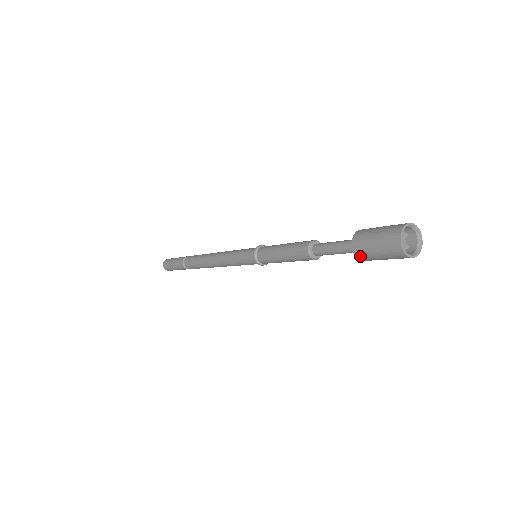
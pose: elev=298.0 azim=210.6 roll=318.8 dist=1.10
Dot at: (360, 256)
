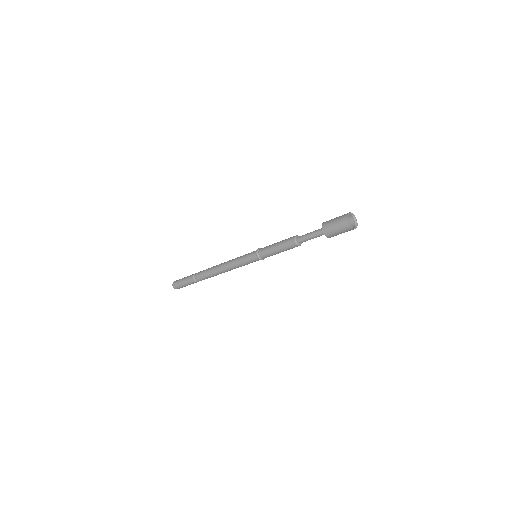
Dot at: (327, 234)
